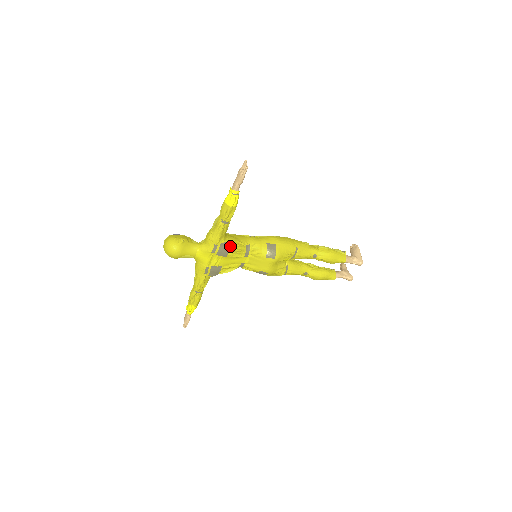
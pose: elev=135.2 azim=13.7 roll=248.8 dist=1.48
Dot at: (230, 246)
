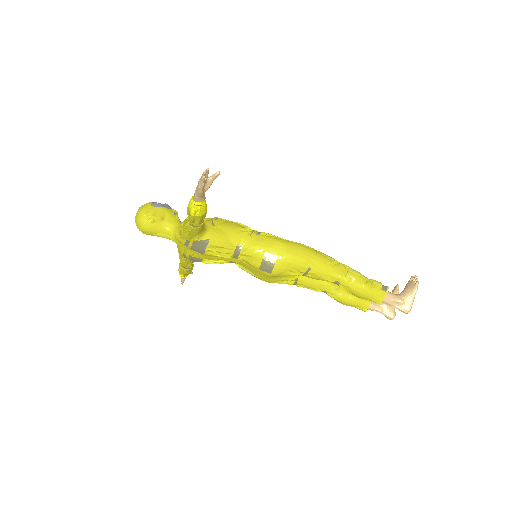
Dot at: (208, 246)
